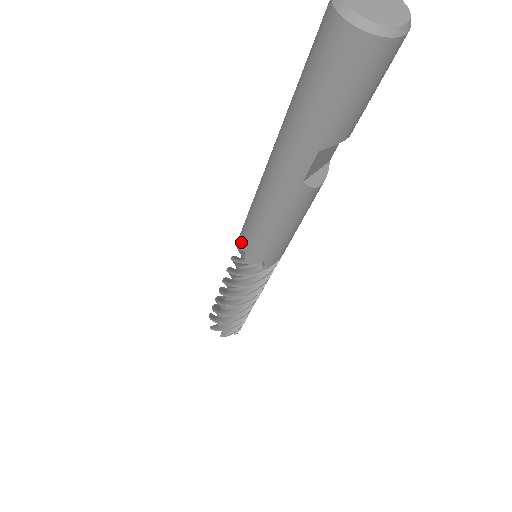
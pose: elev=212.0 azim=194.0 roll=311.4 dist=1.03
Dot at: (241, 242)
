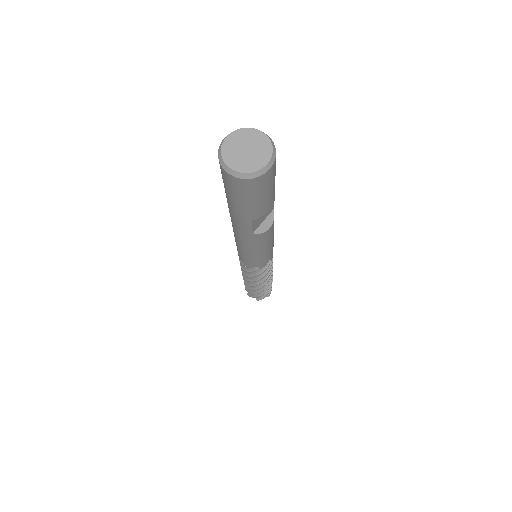
Dot at: (238, 254)
